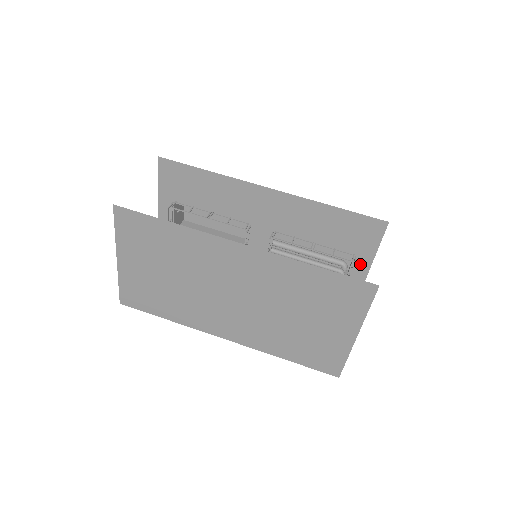
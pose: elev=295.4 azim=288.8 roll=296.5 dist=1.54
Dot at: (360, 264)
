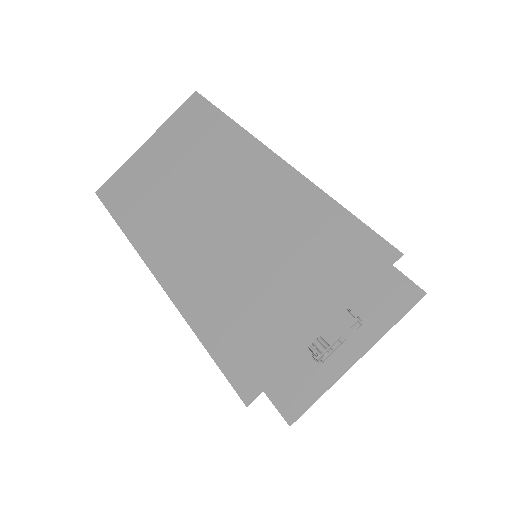
Dot at: (360, 337)
